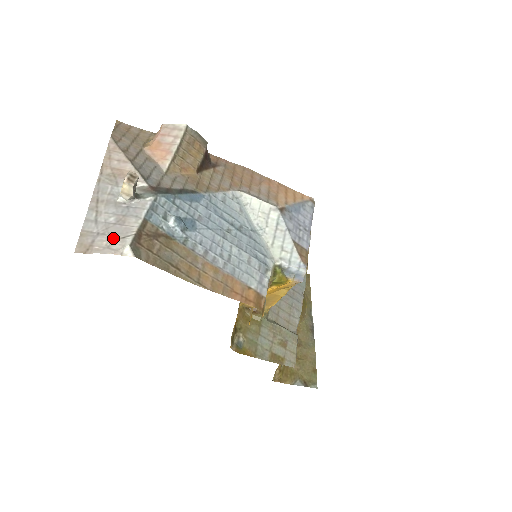
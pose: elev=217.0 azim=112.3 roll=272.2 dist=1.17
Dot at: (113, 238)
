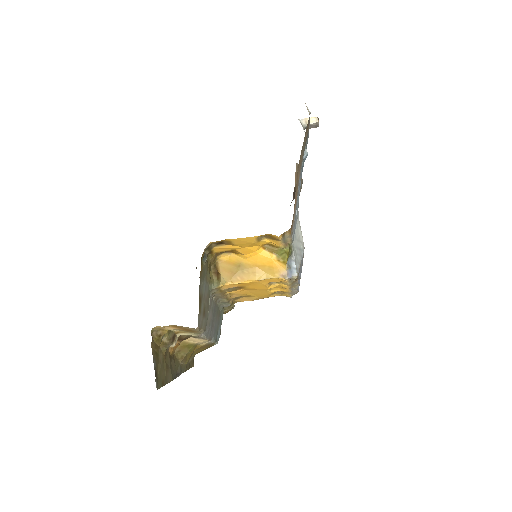
Dot at: occluded
